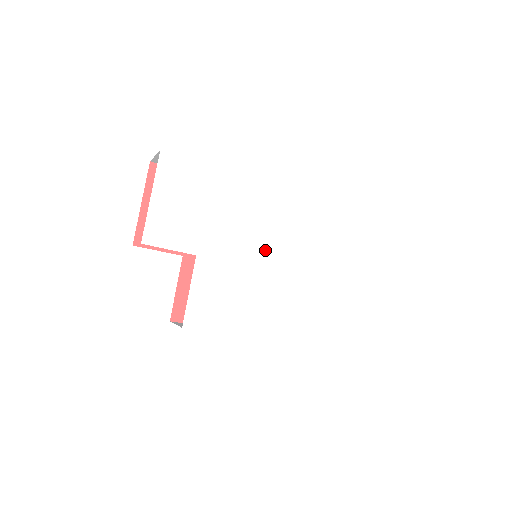
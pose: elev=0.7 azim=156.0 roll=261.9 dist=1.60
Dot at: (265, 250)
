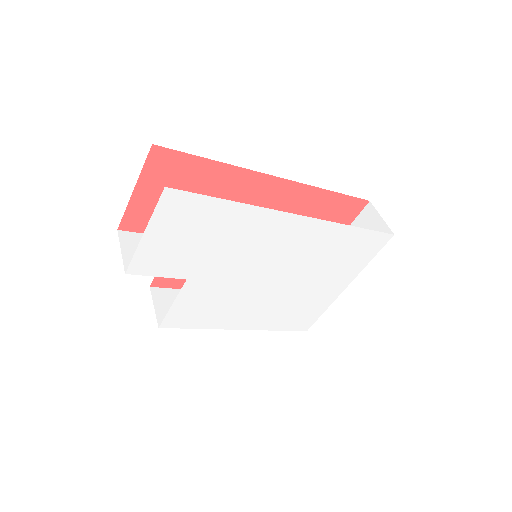
Dot at: (265, 271)
